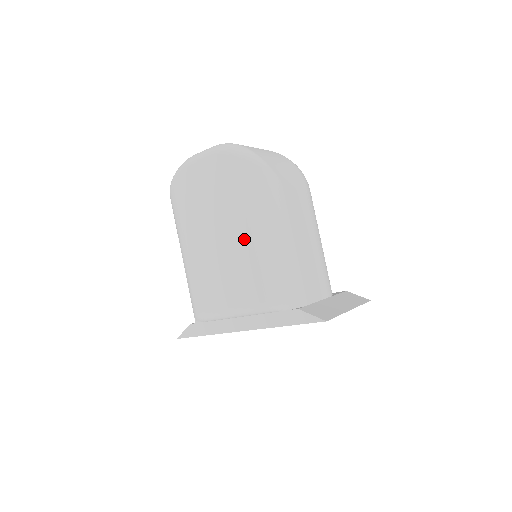
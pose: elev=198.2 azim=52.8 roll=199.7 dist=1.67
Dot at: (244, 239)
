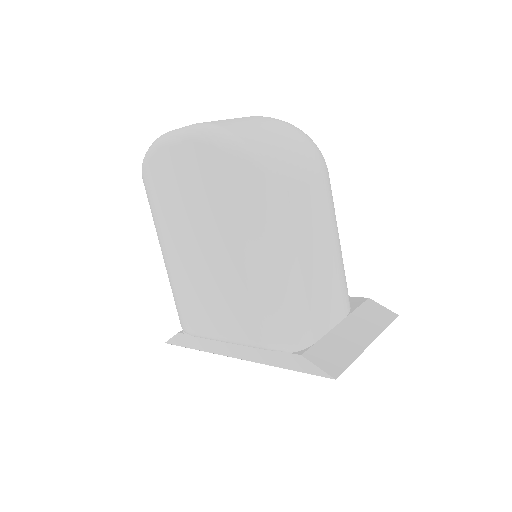
Dot at: (234, 261)
